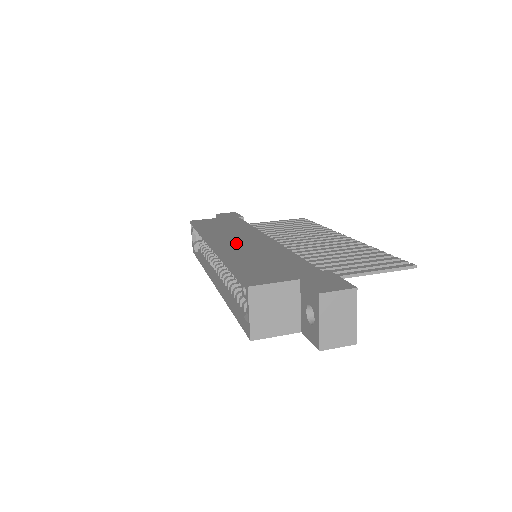
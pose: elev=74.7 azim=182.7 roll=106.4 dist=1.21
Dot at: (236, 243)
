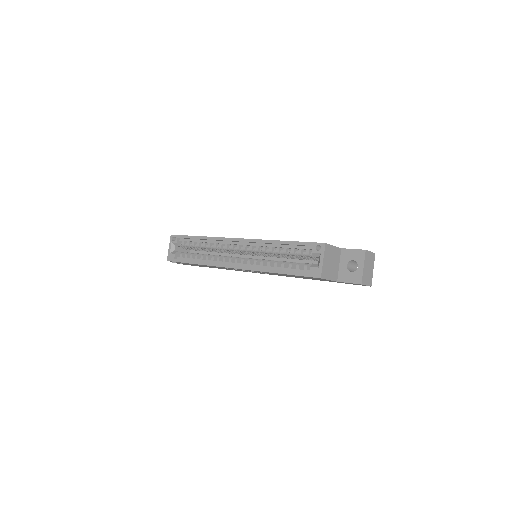
Dot at: occluded
